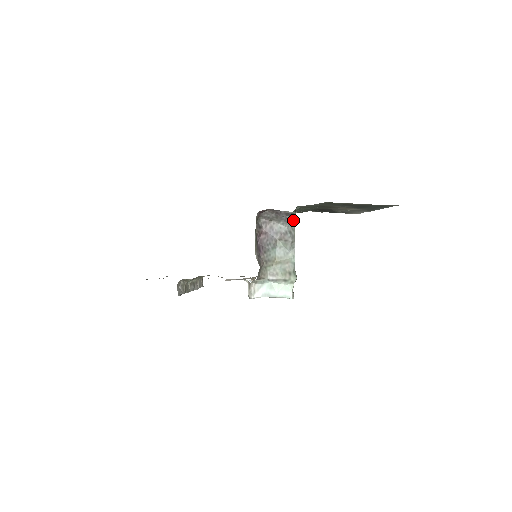
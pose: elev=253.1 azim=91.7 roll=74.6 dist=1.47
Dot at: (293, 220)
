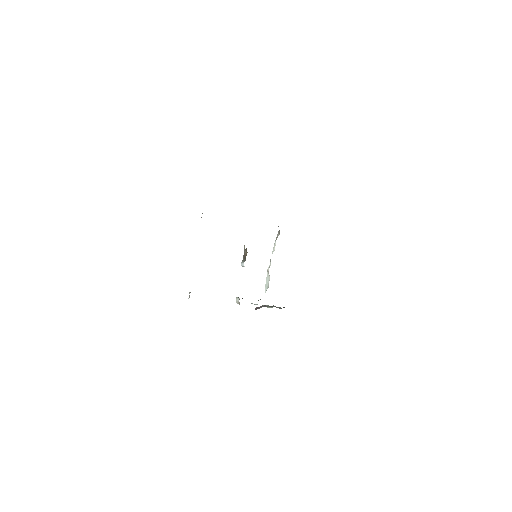
Dot at: occluded
